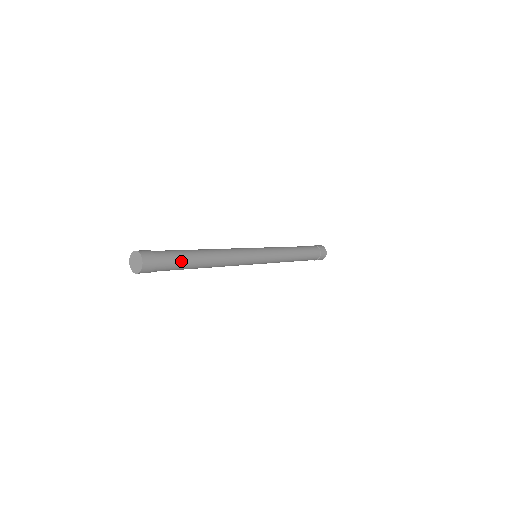
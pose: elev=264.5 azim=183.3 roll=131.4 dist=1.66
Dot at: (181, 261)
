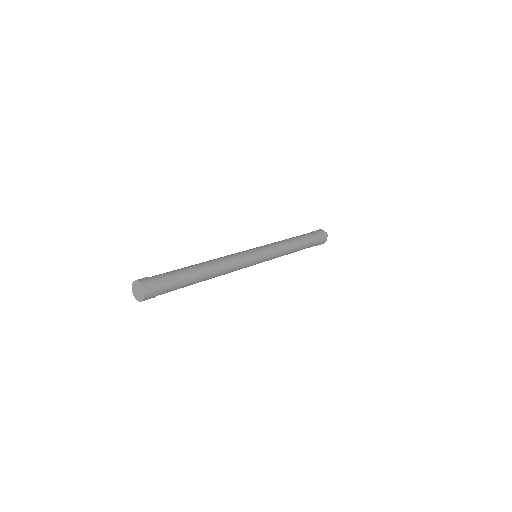
Dot at: (181, 285)
